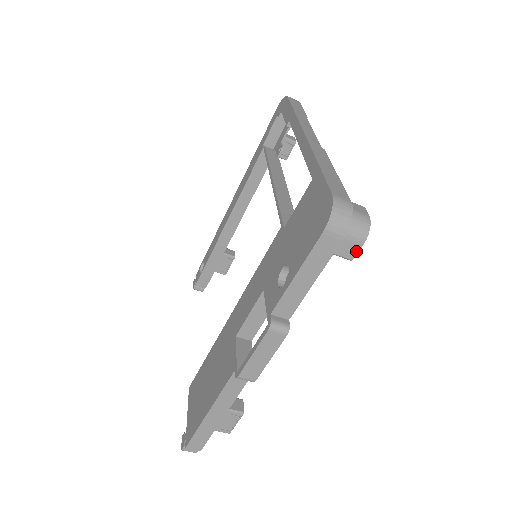
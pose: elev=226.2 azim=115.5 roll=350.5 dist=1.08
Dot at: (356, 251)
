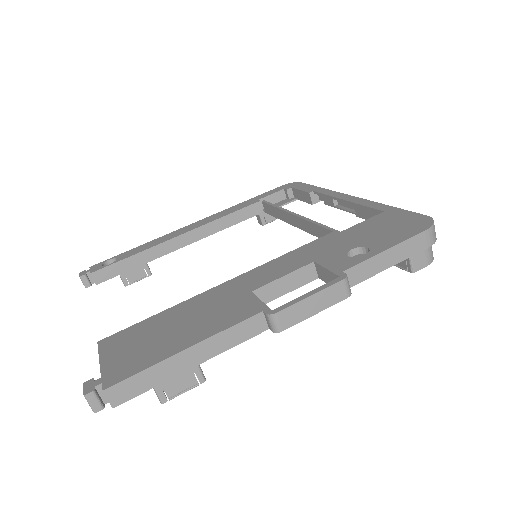
Dot at: (421, 267)
